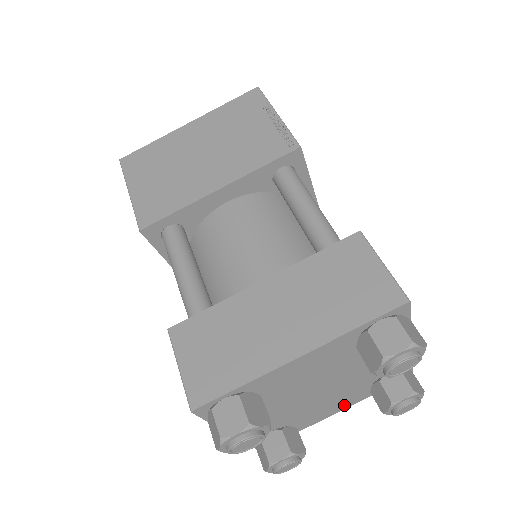
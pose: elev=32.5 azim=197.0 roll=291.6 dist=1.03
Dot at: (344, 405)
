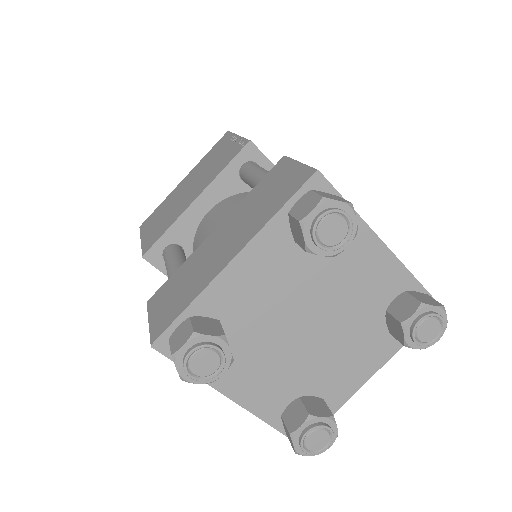
Dot at: (372, 362)
